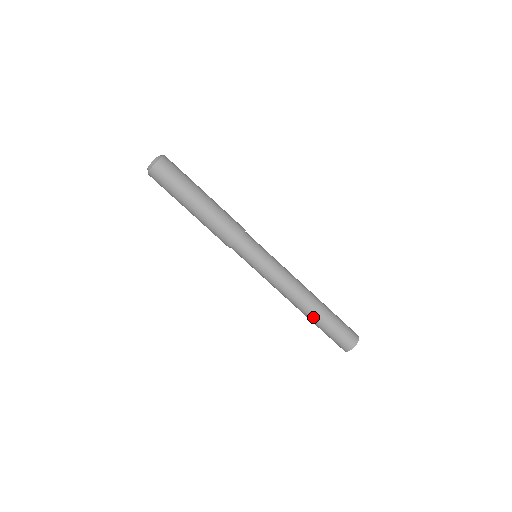
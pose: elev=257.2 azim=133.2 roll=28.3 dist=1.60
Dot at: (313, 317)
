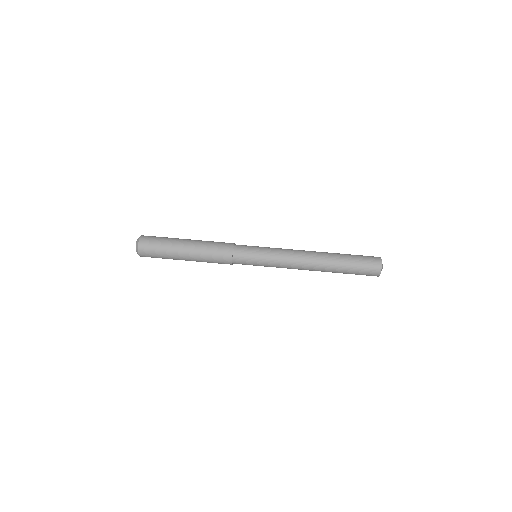
Dot at: (332, 259)
